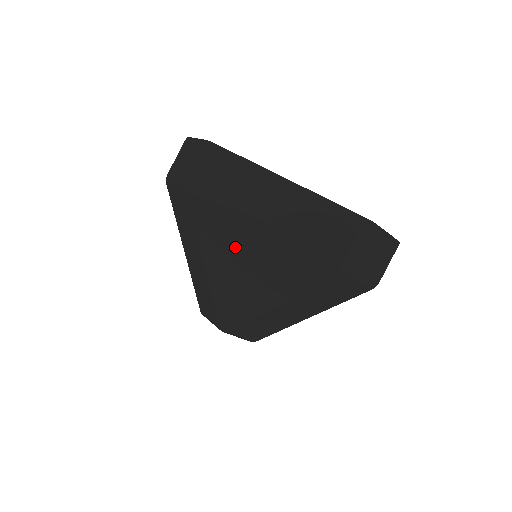
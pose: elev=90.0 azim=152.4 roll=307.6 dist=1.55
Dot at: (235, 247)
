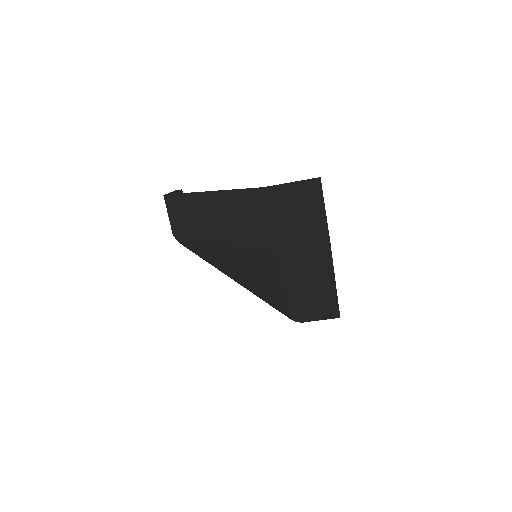
Dot at: (252, 270)
